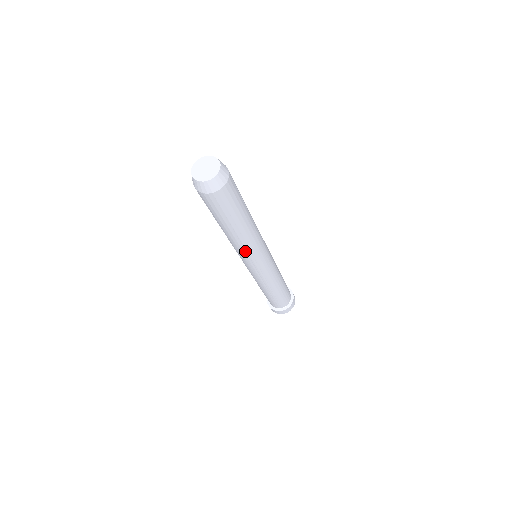
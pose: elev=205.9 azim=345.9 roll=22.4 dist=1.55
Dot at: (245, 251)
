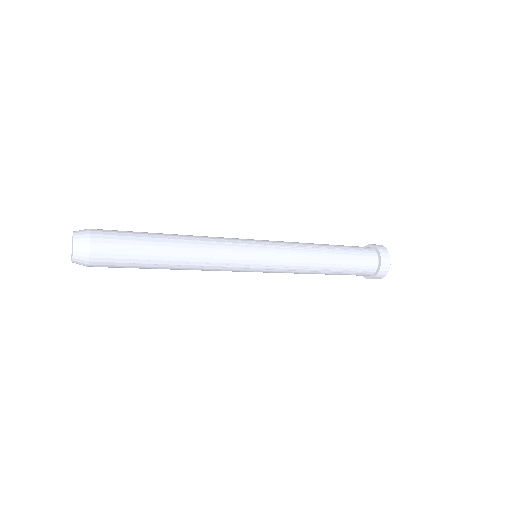
Dot at: occluded
